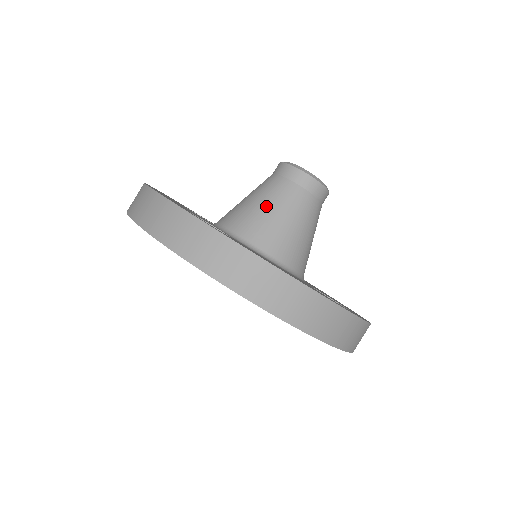
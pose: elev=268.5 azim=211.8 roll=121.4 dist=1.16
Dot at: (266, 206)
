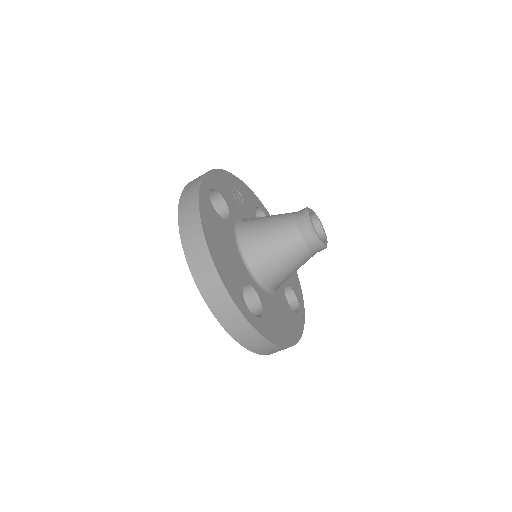
Dot at: (285, 263)
